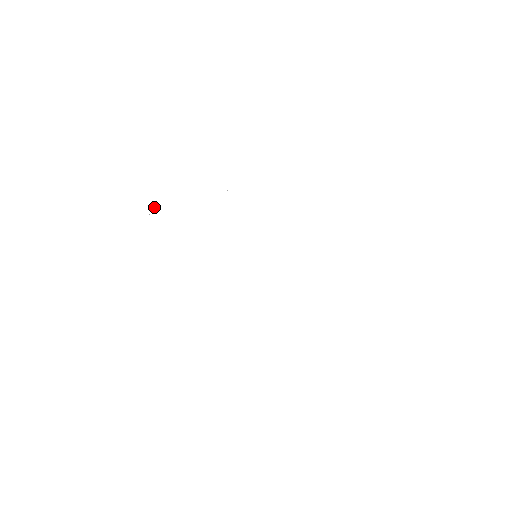
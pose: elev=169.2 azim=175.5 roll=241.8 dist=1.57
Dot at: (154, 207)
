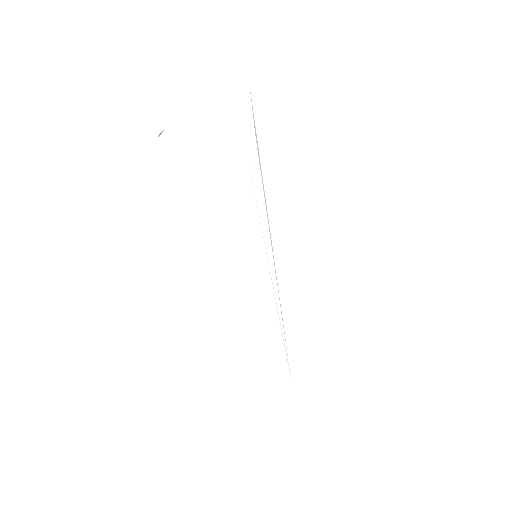
Dot at: occluded
